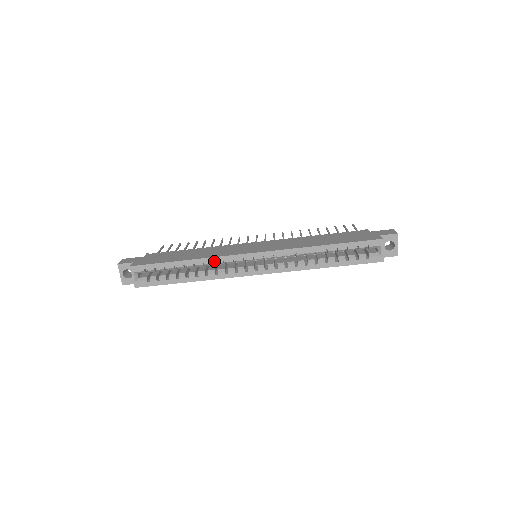
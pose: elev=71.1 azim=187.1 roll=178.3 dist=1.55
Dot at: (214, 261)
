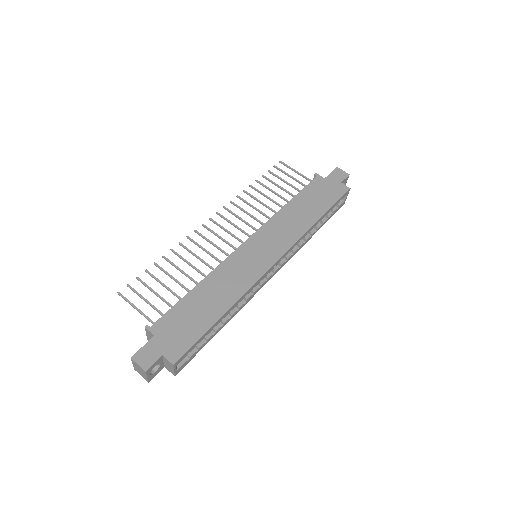
Dot at: (246, 294)
